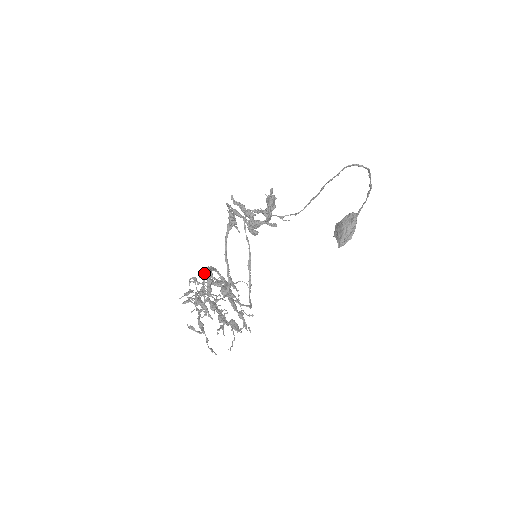
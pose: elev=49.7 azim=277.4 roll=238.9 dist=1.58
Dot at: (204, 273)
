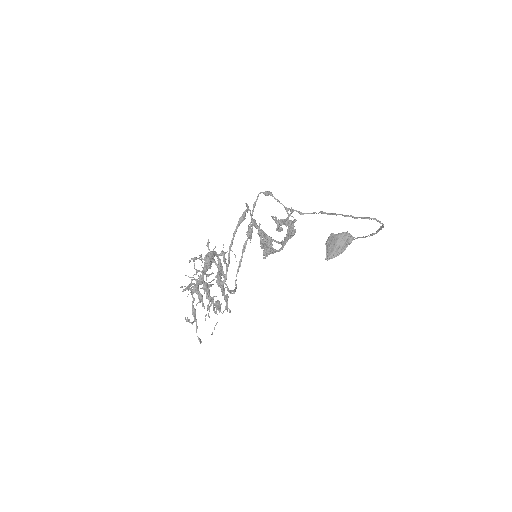
Dot at: (206, 260)
